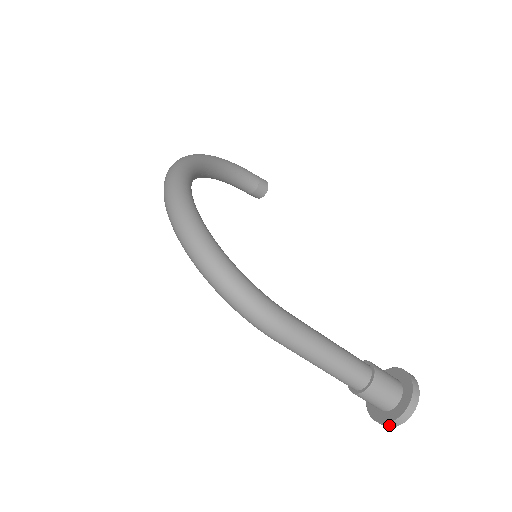
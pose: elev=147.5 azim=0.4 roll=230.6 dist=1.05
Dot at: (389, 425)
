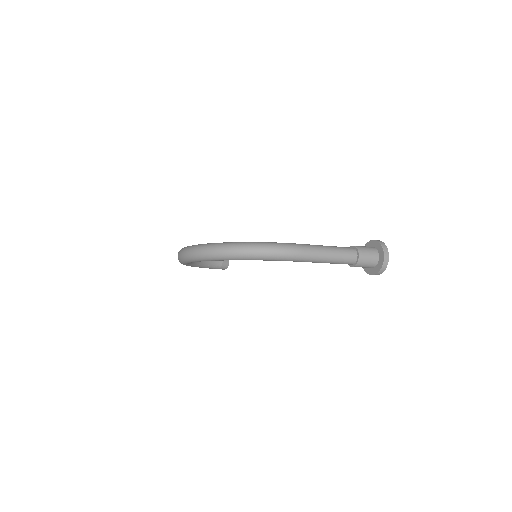
Dot at: (385, 264)
